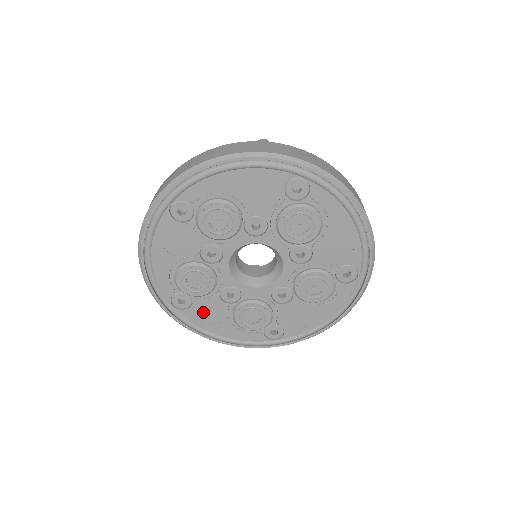
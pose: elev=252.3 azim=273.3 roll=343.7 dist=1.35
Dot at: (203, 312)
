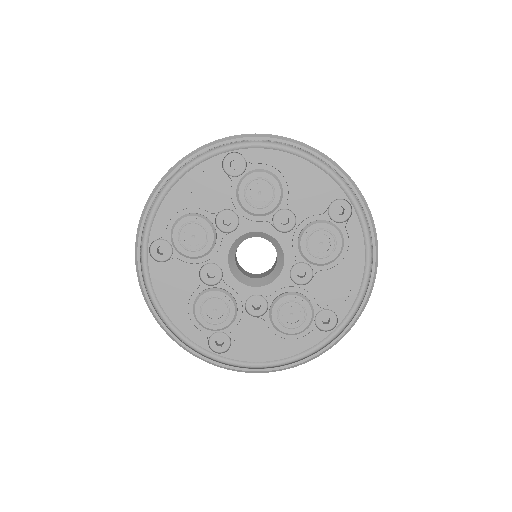
Dot at: (171, 276)
